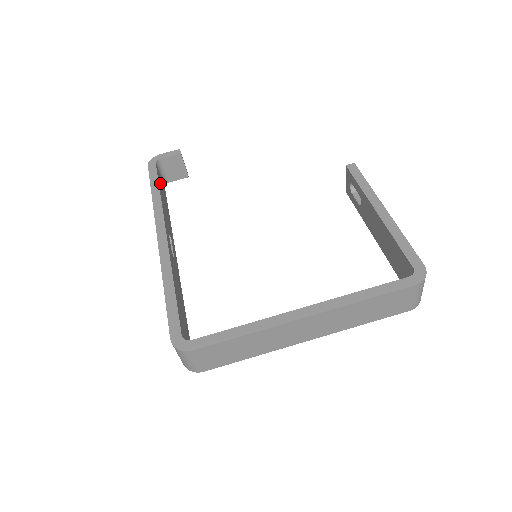
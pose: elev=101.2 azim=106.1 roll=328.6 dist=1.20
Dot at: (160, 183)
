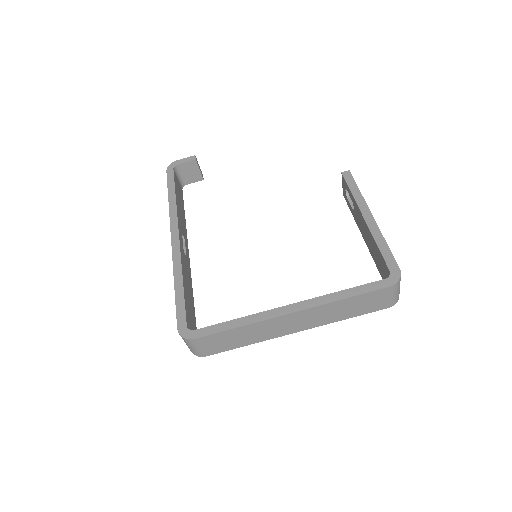
Dot at: (177, 187)
